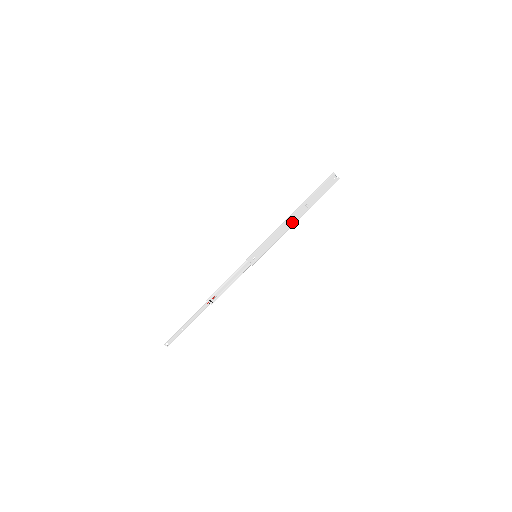
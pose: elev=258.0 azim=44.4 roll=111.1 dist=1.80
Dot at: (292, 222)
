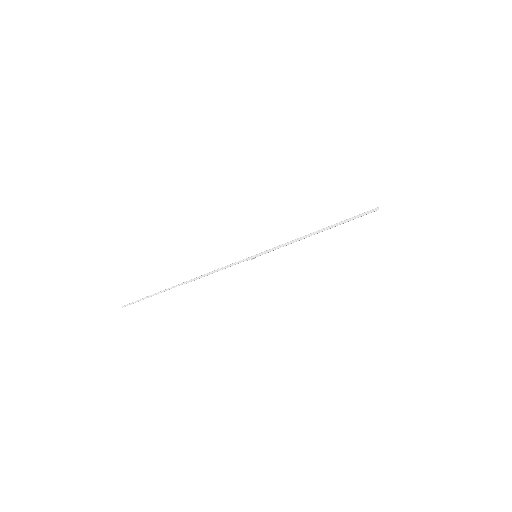
Dot at: occluded
